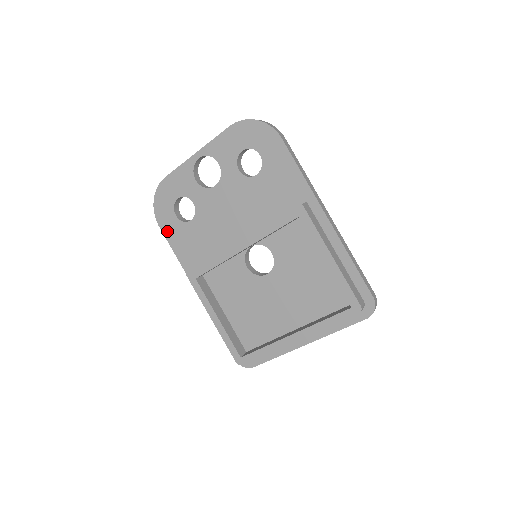
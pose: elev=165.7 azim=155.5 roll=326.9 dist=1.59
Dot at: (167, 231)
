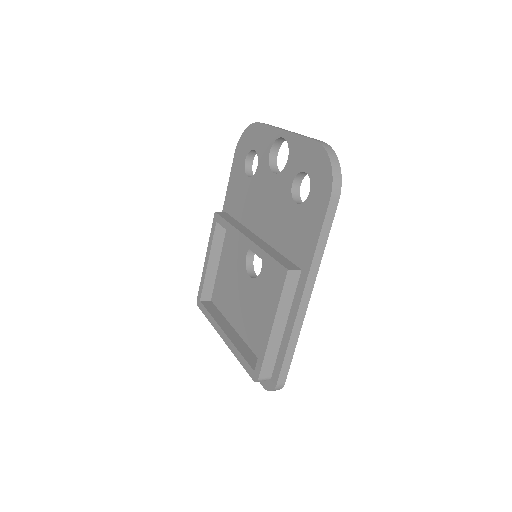
Dot at: (235, 164)
